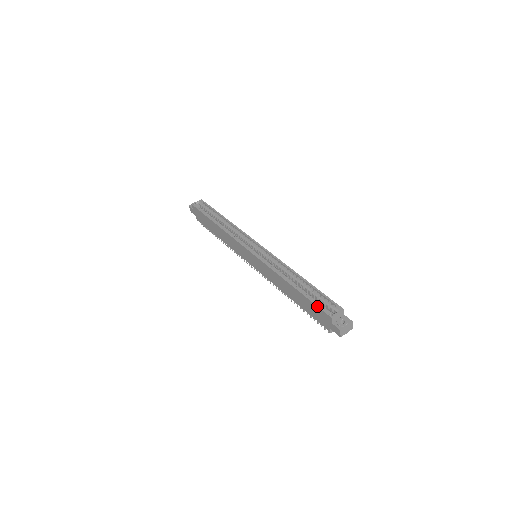
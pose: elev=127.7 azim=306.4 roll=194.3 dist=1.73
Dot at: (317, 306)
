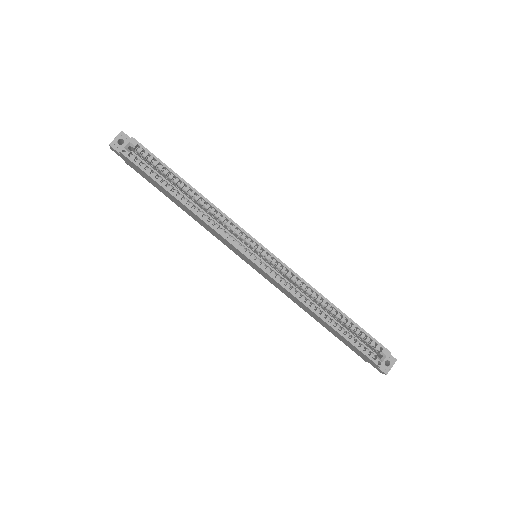
Dot at: (362, 353)
